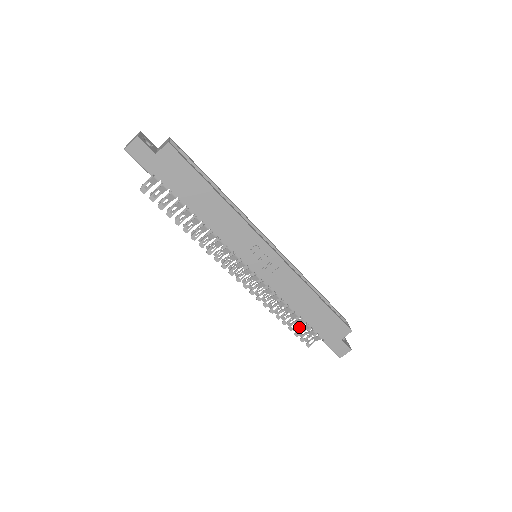
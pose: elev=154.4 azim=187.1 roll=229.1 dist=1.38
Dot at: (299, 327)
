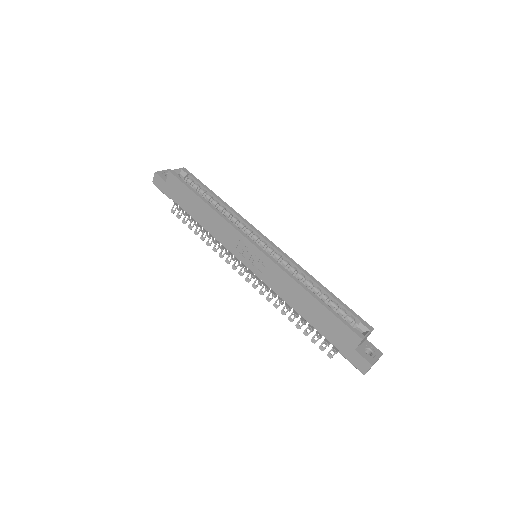
Dot at: occluded
